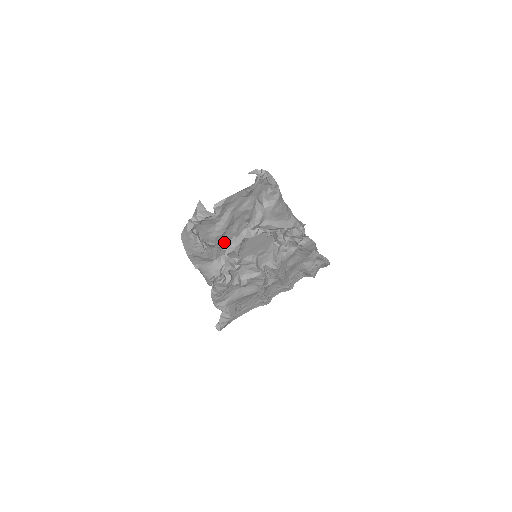
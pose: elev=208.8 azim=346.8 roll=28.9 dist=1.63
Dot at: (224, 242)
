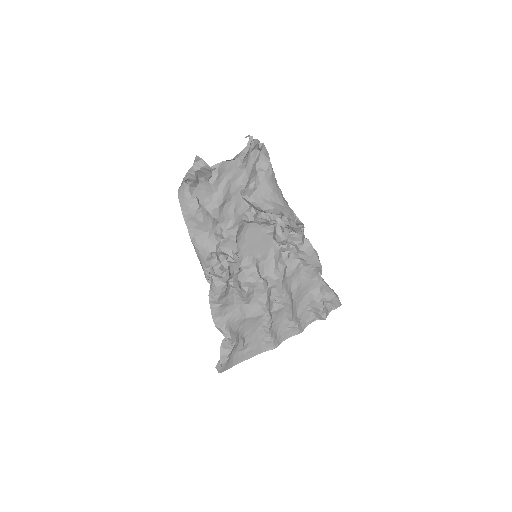
Dot at: (222, 224)
